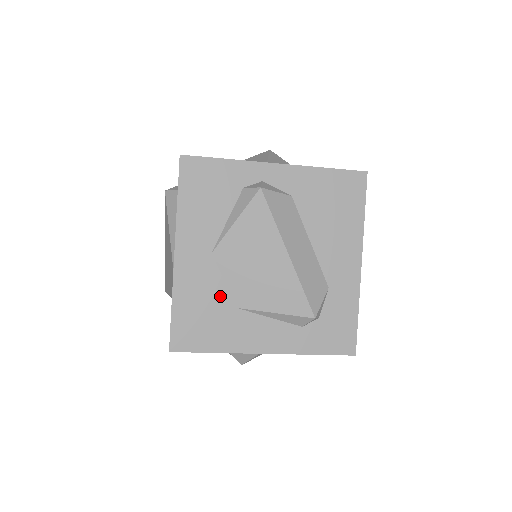
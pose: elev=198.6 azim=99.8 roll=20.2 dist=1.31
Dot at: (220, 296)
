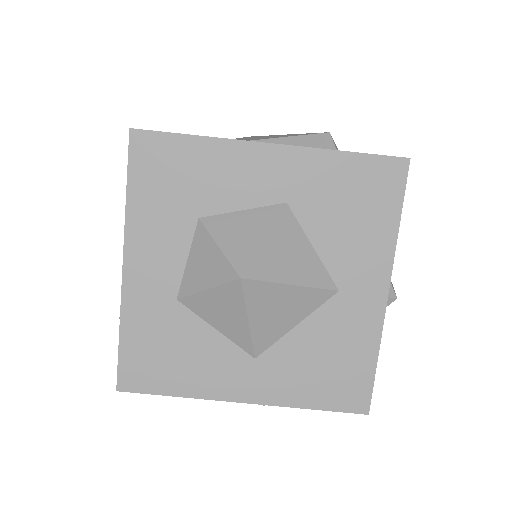
Dot at: occluded
